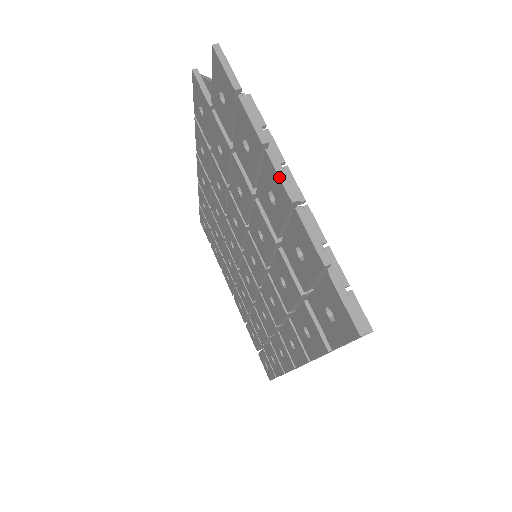
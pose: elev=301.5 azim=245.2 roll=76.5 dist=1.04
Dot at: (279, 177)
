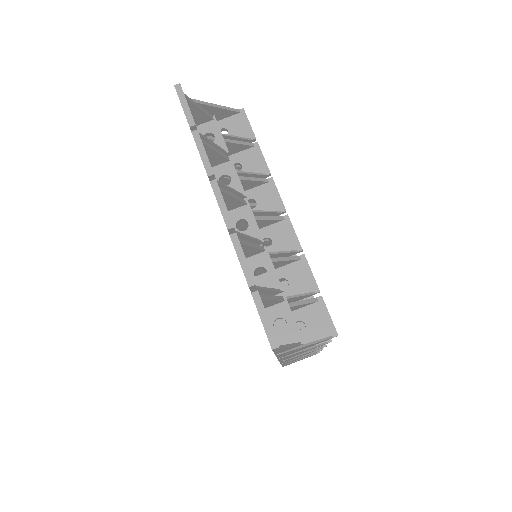
Dot at: (219, 206)
